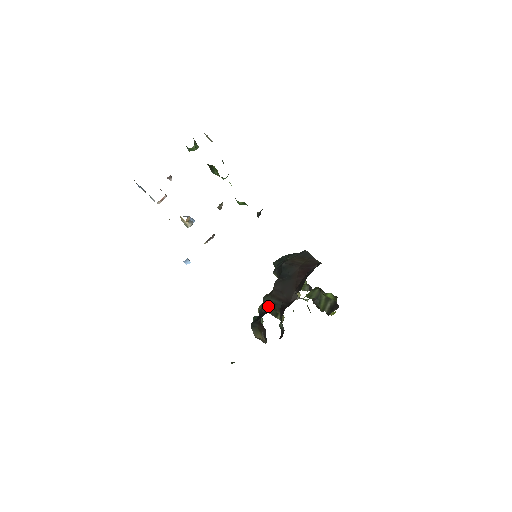
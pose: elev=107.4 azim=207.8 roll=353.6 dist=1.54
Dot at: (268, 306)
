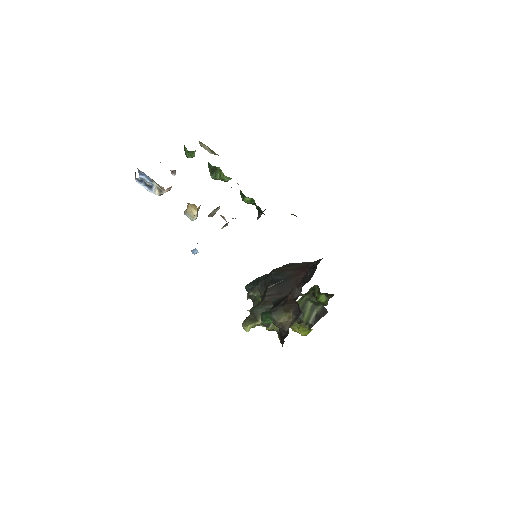
Dot at: (259, 315)
